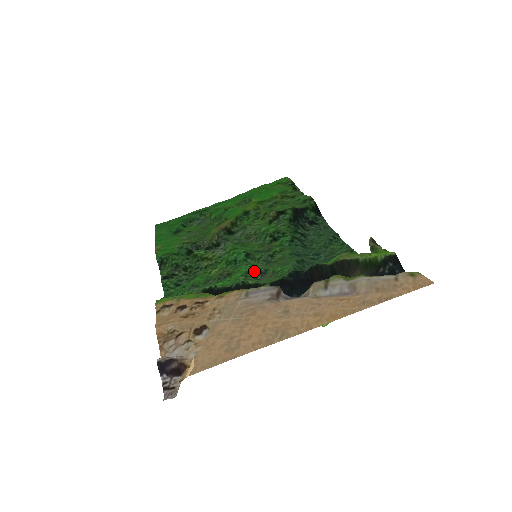
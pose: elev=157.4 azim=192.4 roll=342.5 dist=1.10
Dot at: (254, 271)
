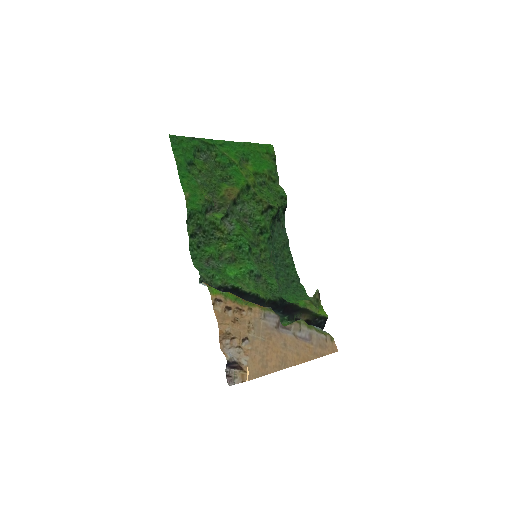
Dot at: (255, 272)
